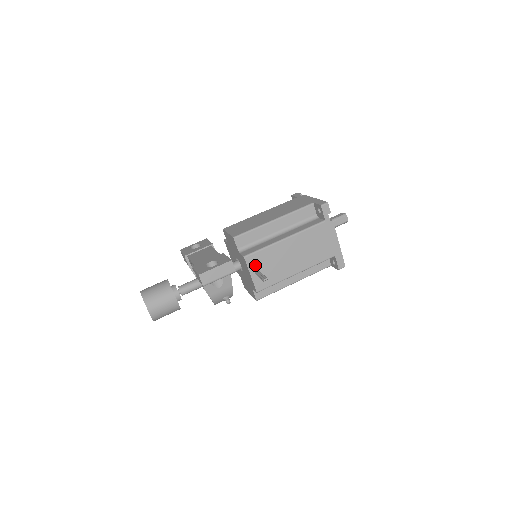
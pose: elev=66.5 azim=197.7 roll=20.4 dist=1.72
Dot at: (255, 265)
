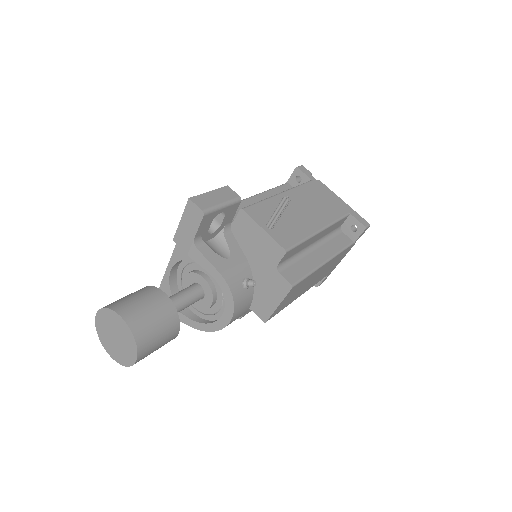
Dot at: (262, 218)
